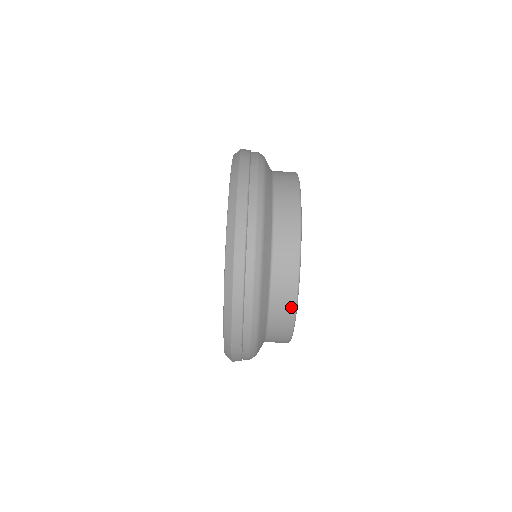
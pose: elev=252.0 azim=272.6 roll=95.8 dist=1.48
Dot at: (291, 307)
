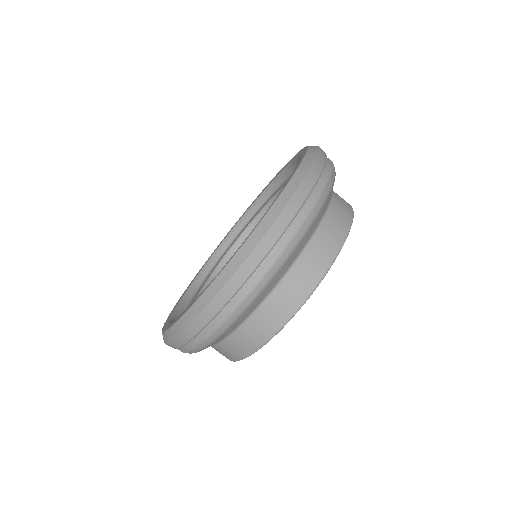
Dot at: (237, 357)
